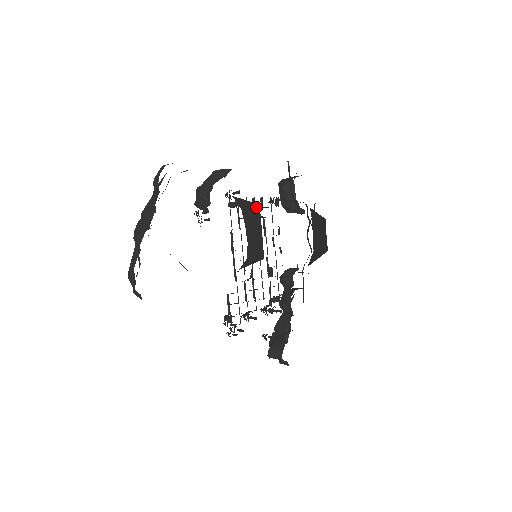
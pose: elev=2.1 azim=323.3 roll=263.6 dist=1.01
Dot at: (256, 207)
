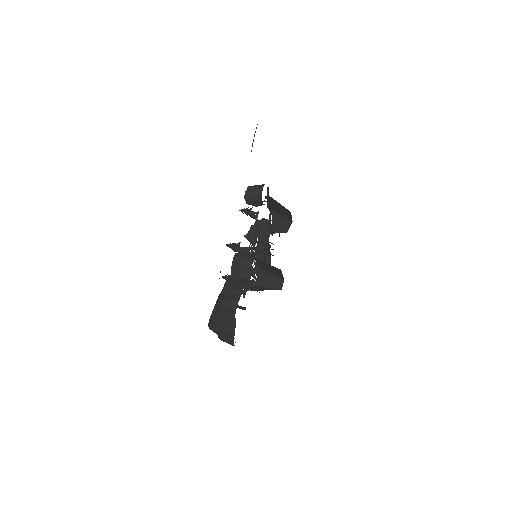
Dot at: (276, 268)
